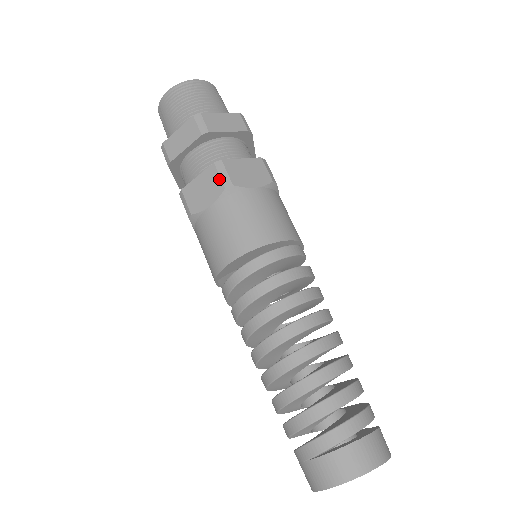
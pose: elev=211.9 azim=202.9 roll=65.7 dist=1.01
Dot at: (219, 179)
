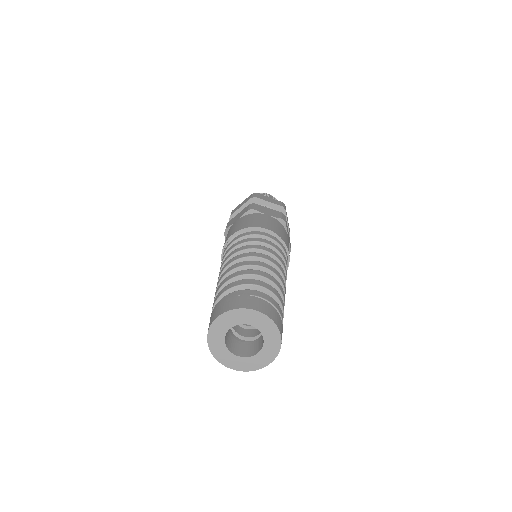
Dot at: (281, 216)
